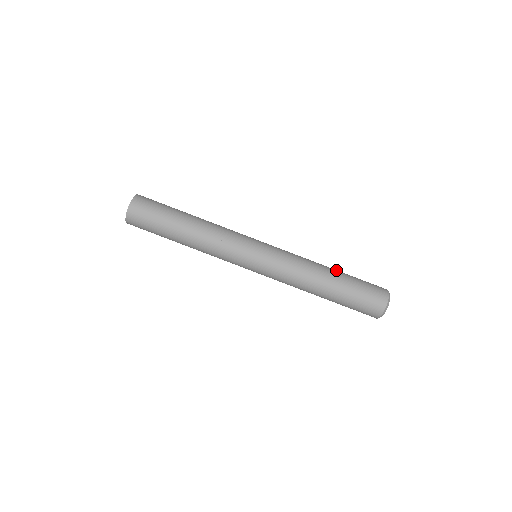
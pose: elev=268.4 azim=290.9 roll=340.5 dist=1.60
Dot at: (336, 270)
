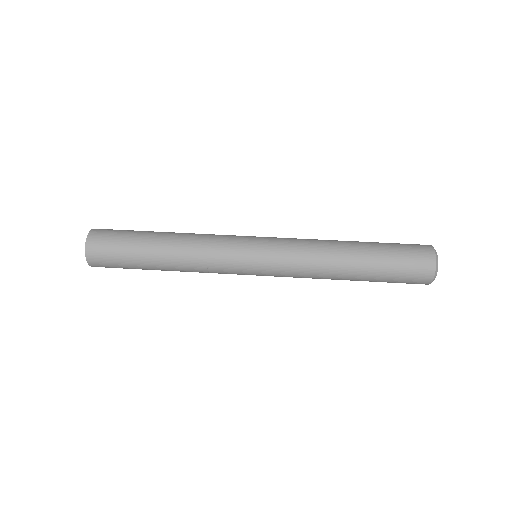
Dot at: occluded
